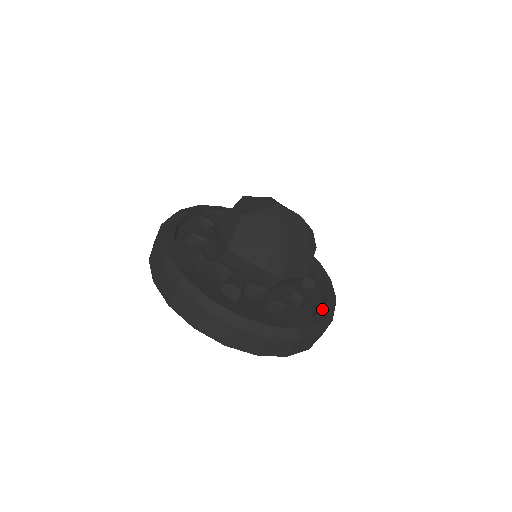
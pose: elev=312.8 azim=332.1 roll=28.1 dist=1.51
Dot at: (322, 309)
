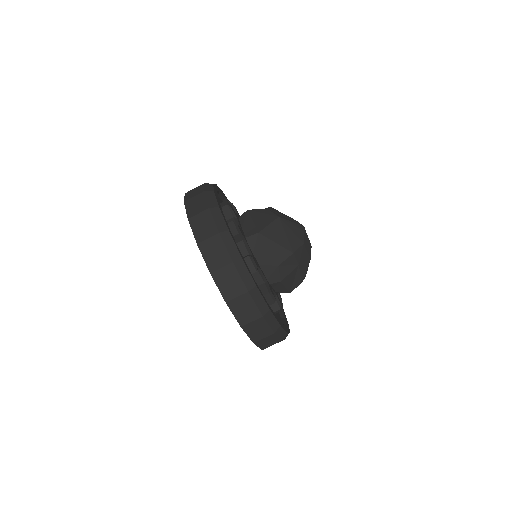
Dot at: occluded
